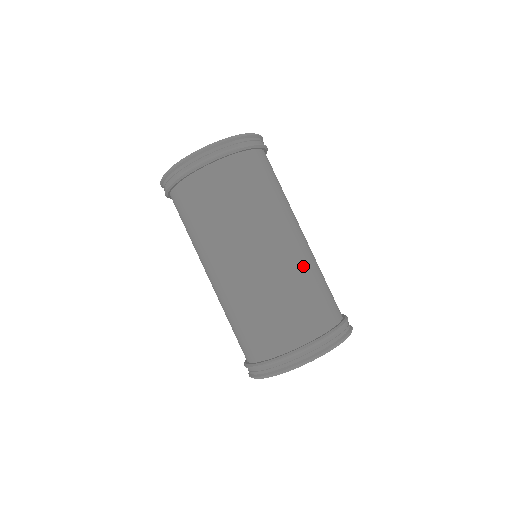
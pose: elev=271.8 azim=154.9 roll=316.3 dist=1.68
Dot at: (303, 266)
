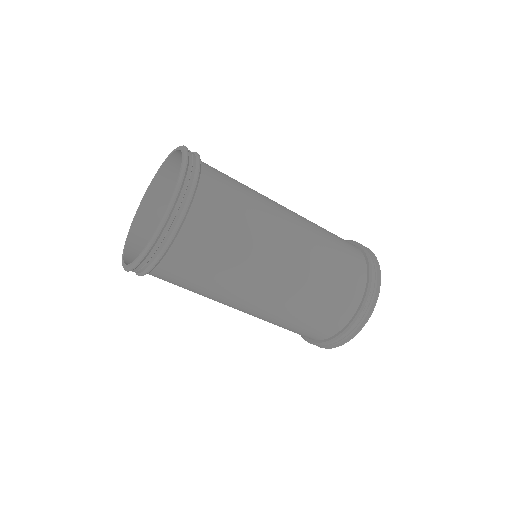
Dot at: (293, 302)
